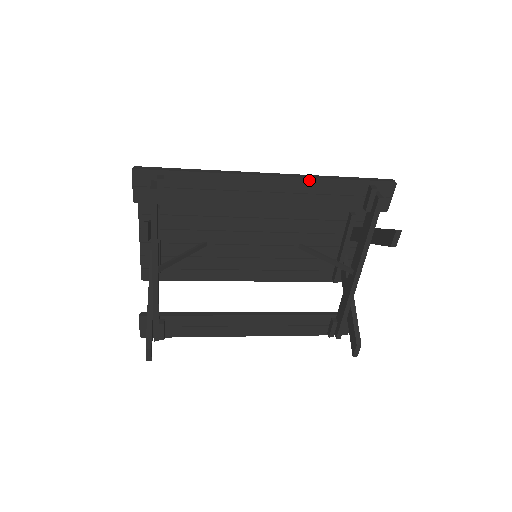
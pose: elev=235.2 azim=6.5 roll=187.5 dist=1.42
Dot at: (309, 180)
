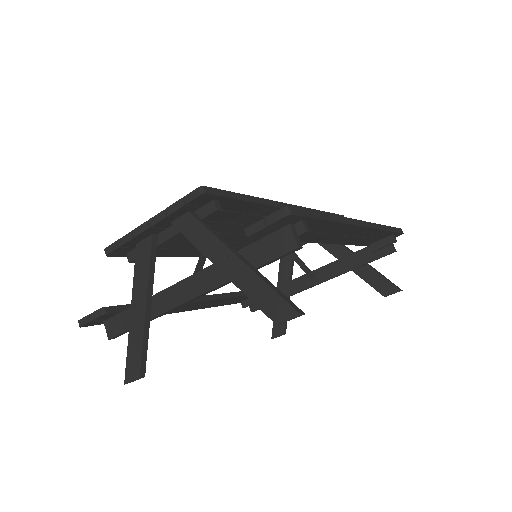
Dot at: (375, 230)
